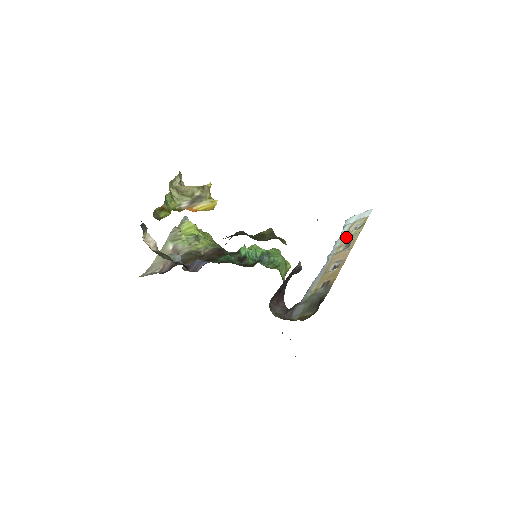
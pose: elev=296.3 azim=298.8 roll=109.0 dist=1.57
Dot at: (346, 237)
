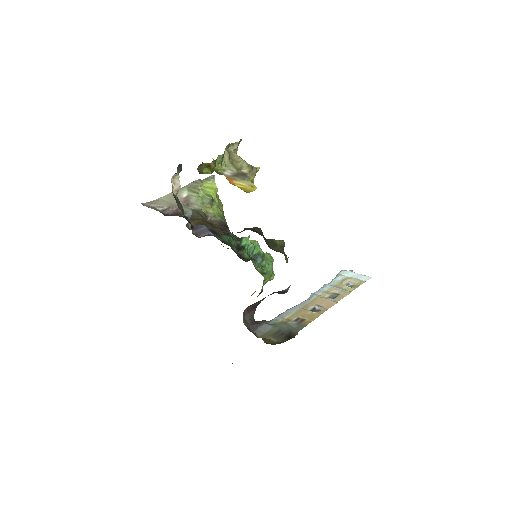
Dot at: (337, 287)
